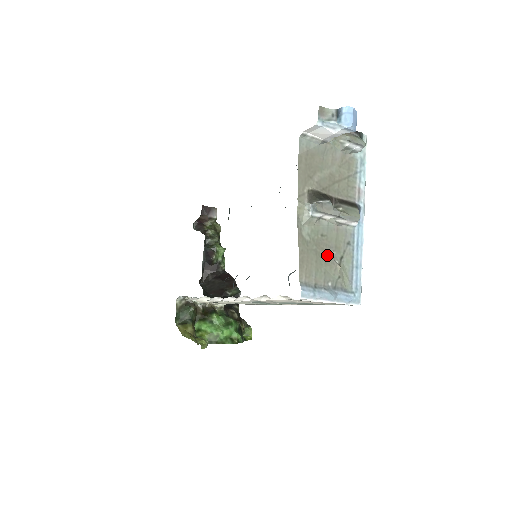
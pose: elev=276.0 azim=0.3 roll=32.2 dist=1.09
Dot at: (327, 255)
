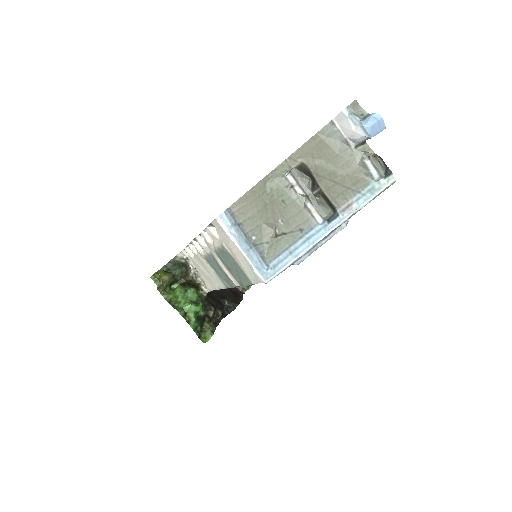
Dot at: (273, 218)
